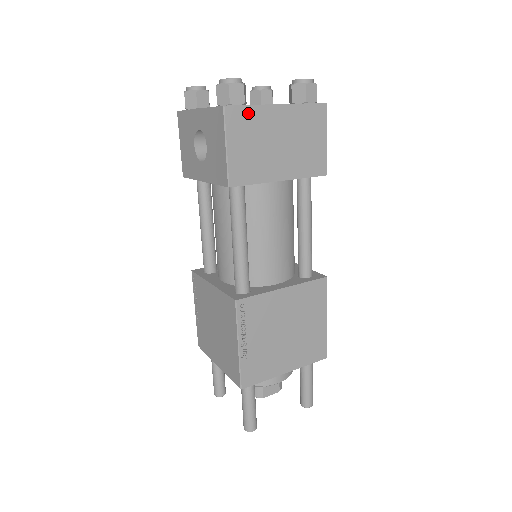
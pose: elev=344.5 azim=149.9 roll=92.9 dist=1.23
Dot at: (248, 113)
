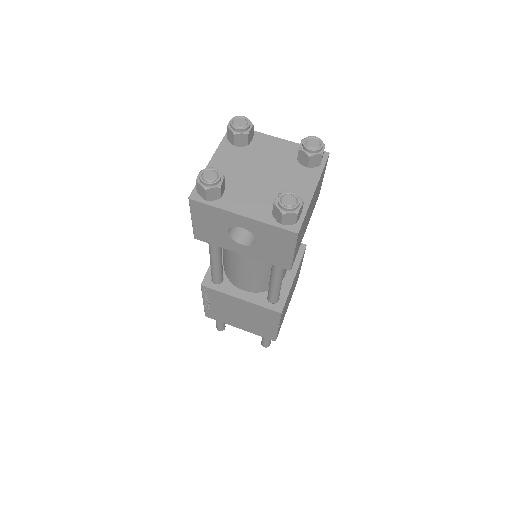
Dot at: occluded
